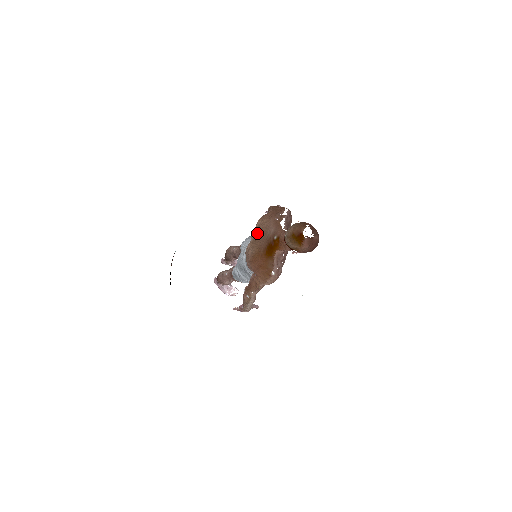
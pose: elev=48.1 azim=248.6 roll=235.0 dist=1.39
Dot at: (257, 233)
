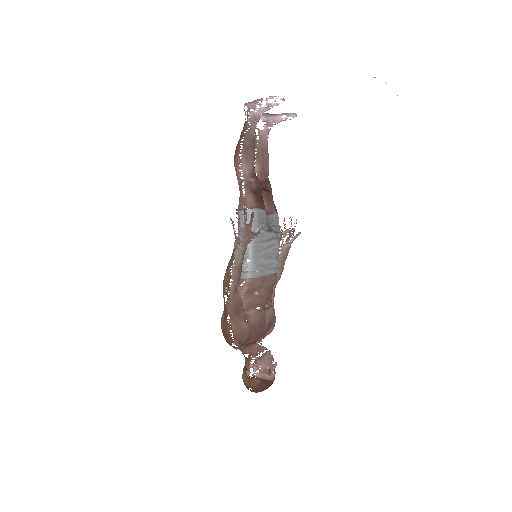
Dot at: occluded
